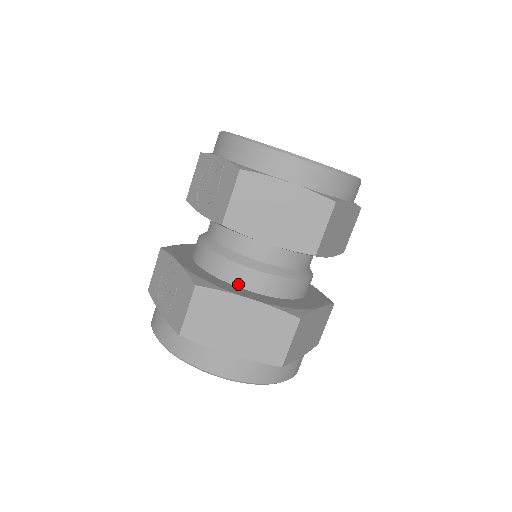
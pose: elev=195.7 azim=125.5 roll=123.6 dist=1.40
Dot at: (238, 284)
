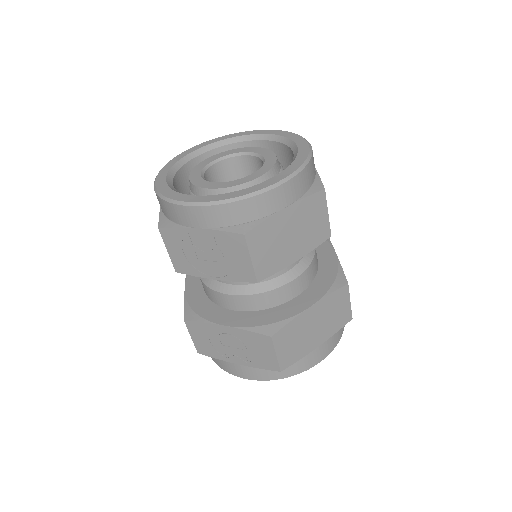
Dot at: (286, 300)
